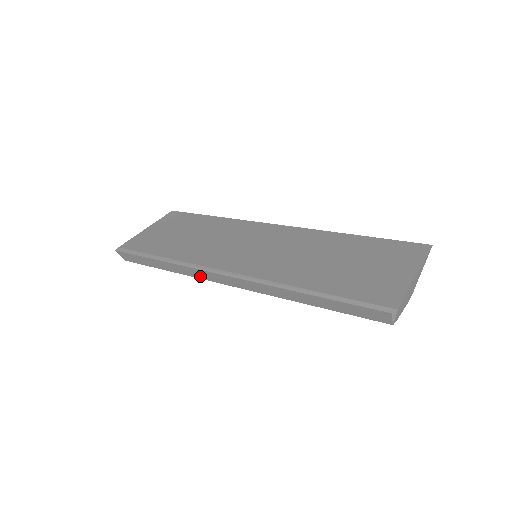
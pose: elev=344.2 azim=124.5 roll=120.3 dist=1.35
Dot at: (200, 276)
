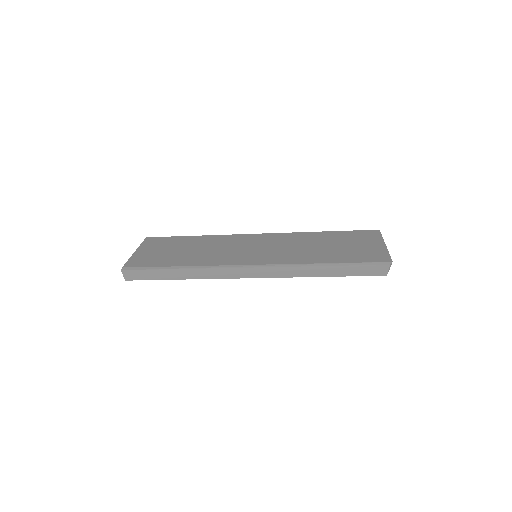
Dot at: (220, 276)
